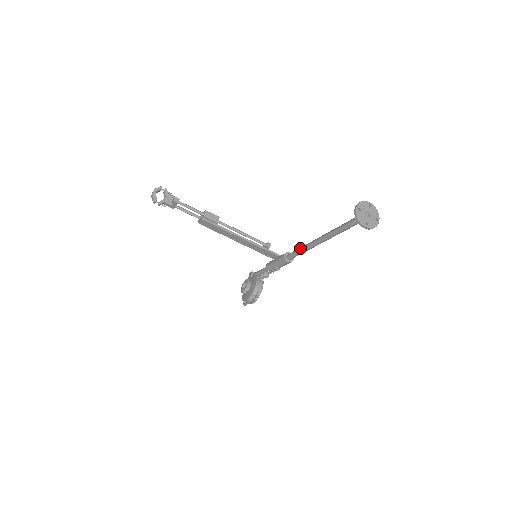
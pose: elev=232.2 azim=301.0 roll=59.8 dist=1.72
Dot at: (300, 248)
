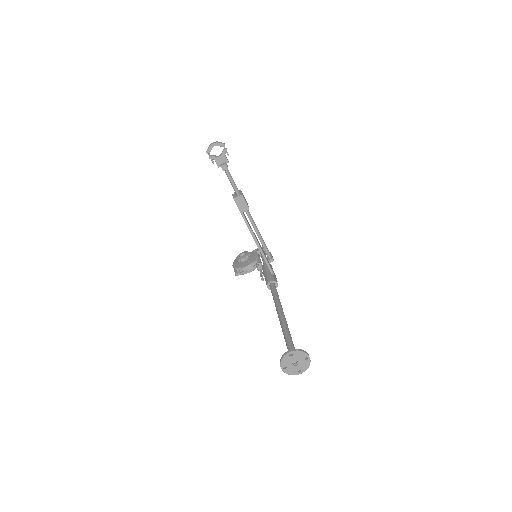
Dot at: (275, 296)
